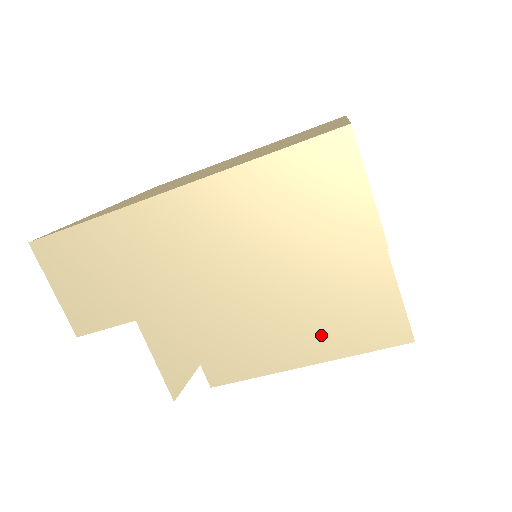
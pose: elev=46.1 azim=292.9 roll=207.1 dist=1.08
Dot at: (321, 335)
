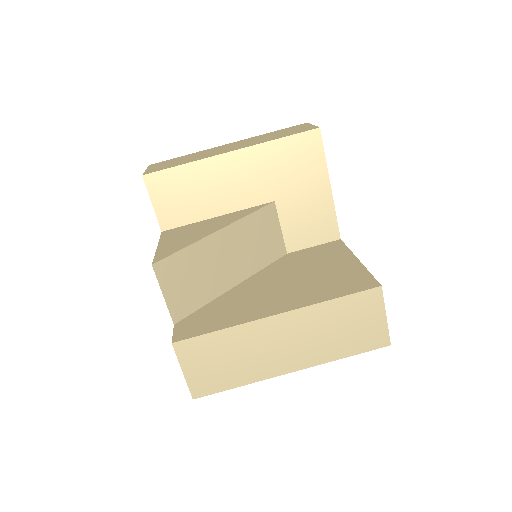
Dot at: (296, 295)
